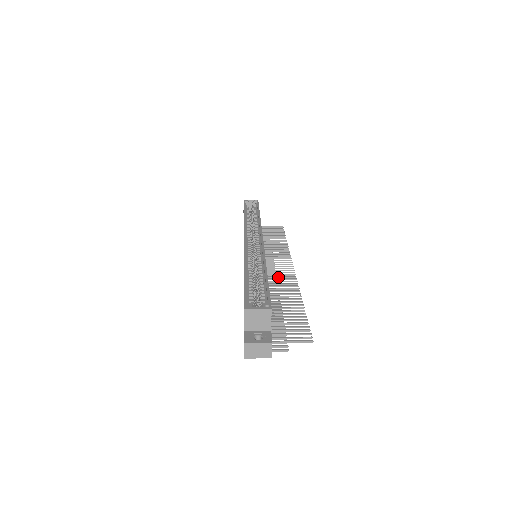
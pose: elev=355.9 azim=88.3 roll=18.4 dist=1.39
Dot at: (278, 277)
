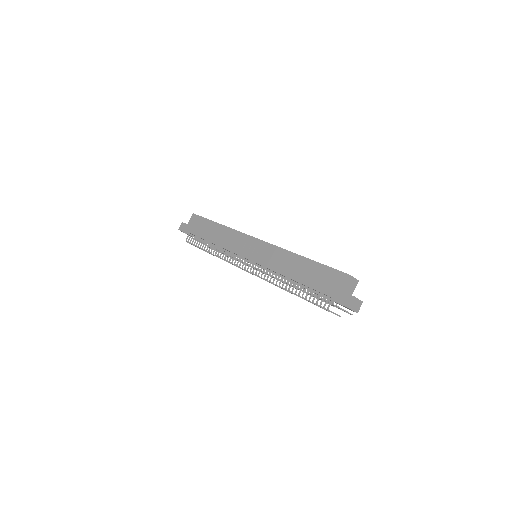
Dot at: occluded
